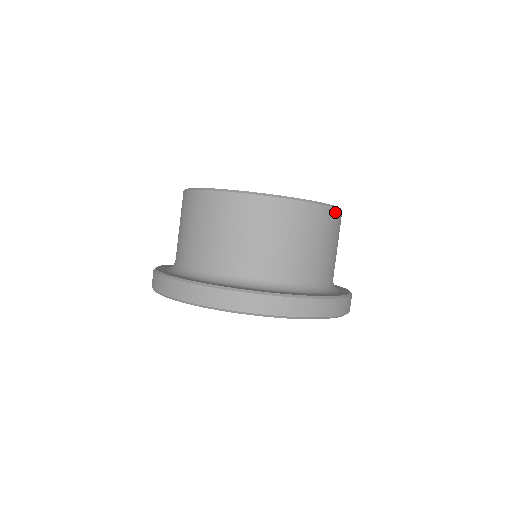
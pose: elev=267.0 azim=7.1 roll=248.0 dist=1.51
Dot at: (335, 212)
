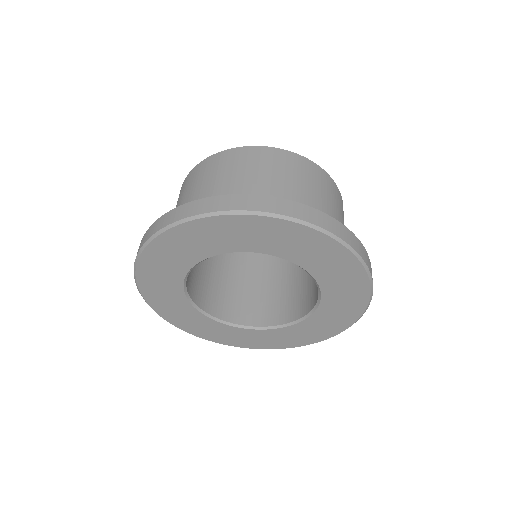
Dot at: occluded
